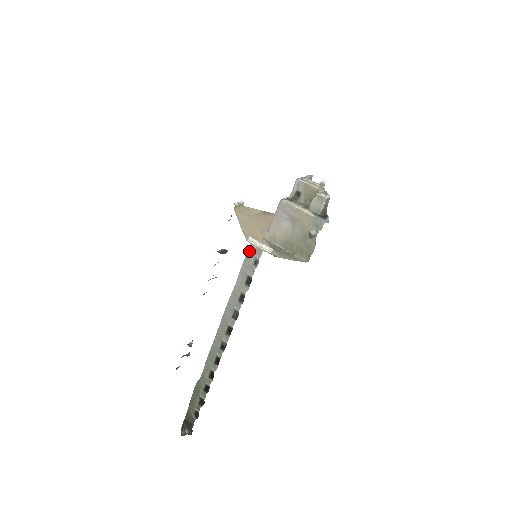
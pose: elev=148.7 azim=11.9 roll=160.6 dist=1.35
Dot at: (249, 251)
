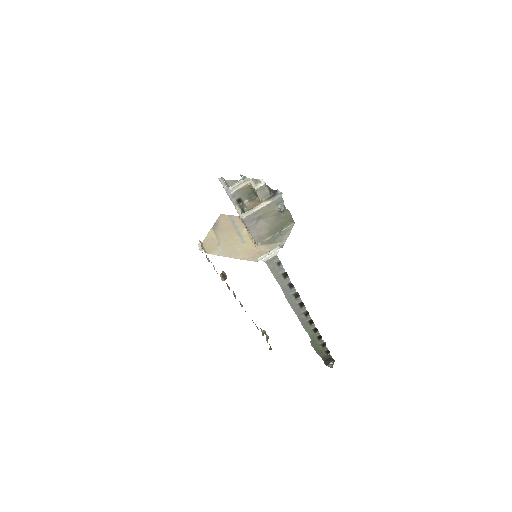
Dot at: (269, 265)
